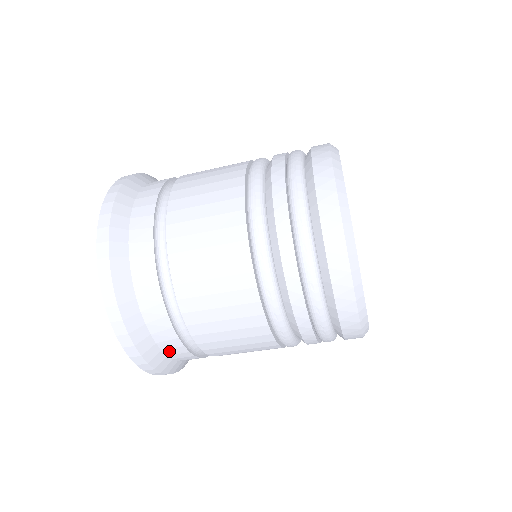
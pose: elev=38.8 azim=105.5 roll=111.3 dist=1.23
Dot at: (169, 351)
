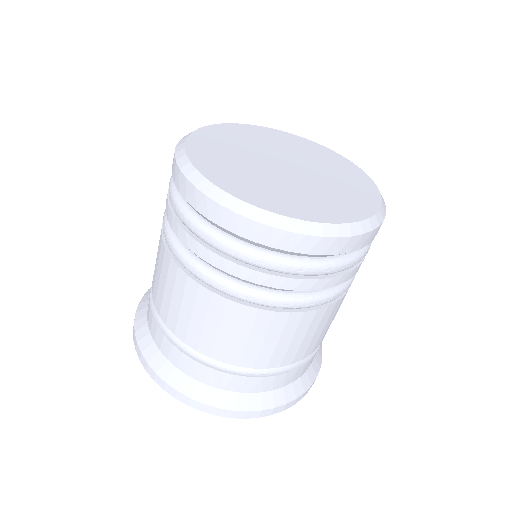
Dot at: (296, 377)
